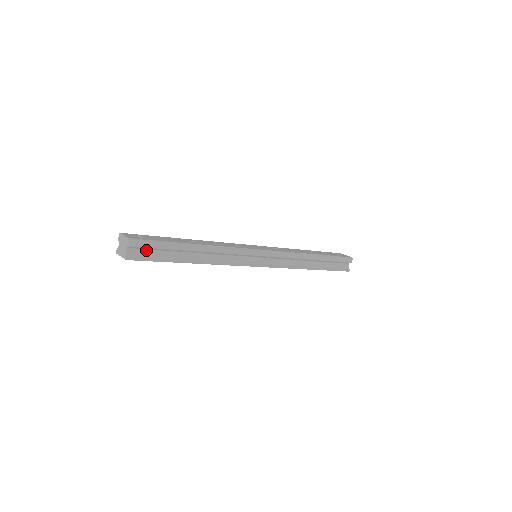
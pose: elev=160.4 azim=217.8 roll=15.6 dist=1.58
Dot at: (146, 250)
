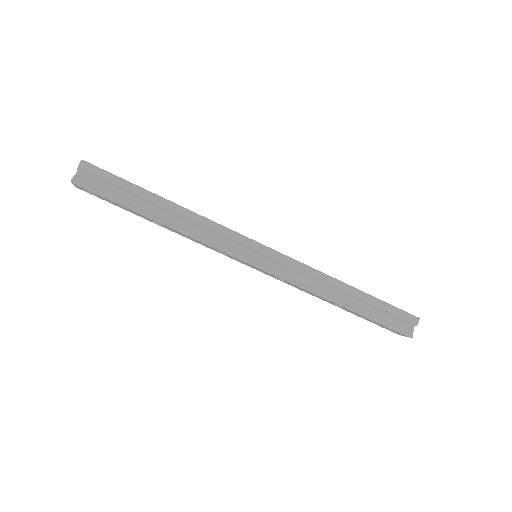
Dot at: (101, 183)
